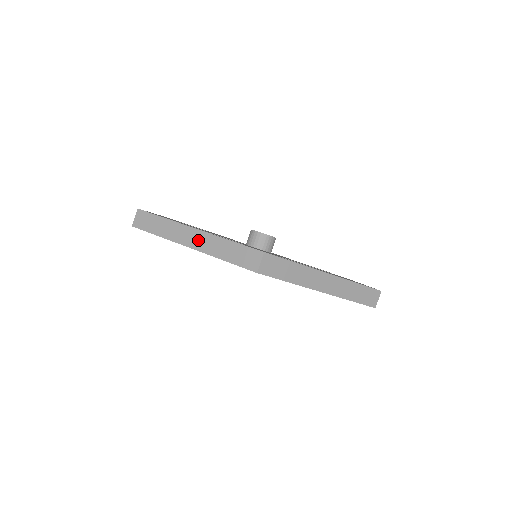
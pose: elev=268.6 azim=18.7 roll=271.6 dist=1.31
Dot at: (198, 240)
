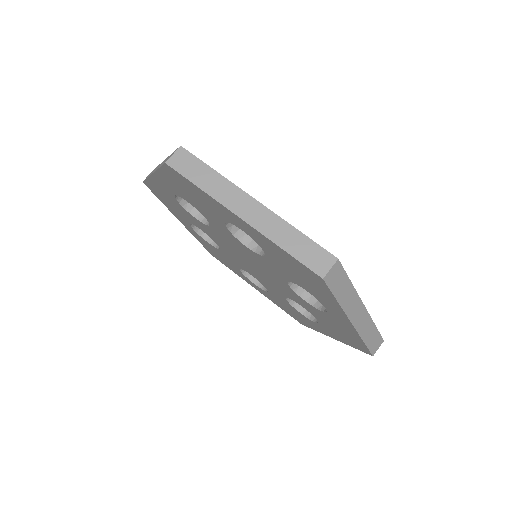
Dot at: (256, 214)
